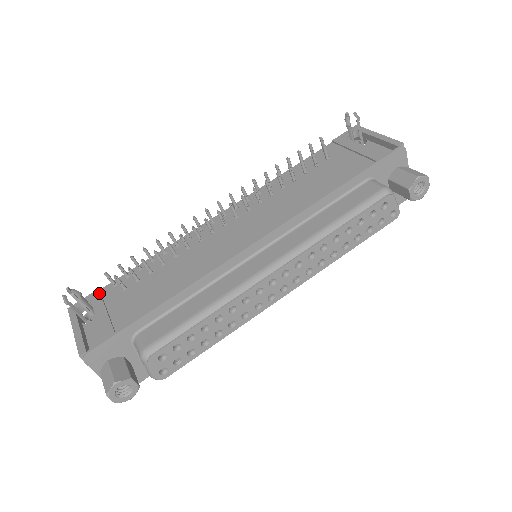
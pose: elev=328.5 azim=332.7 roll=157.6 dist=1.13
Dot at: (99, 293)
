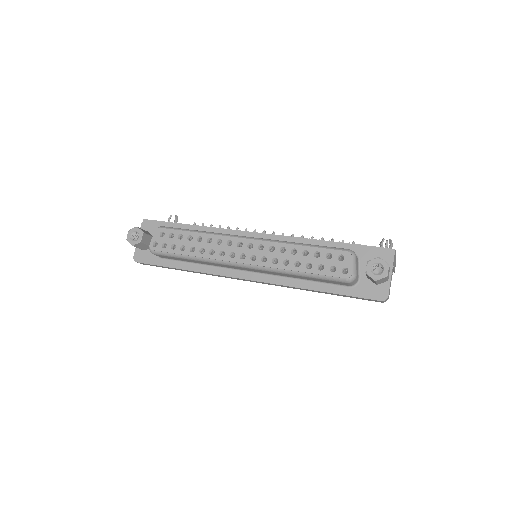
Dot at: occluded
